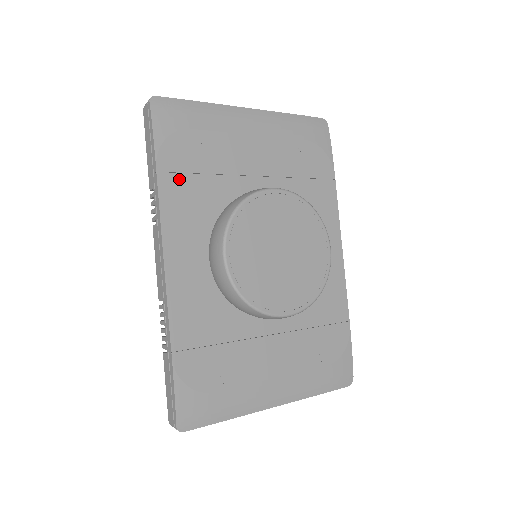
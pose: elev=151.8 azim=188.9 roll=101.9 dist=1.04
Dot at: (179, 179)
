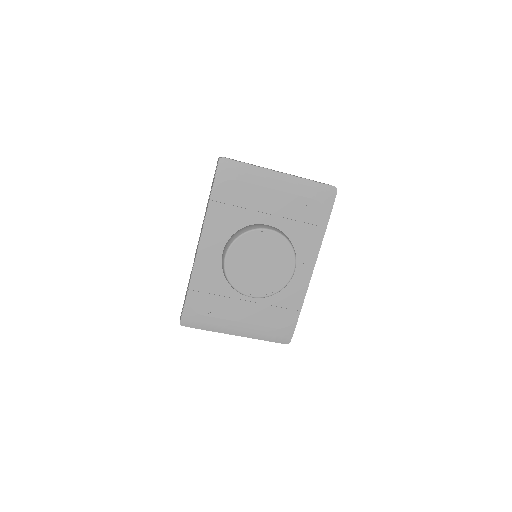
Dot at: (221, 206)
